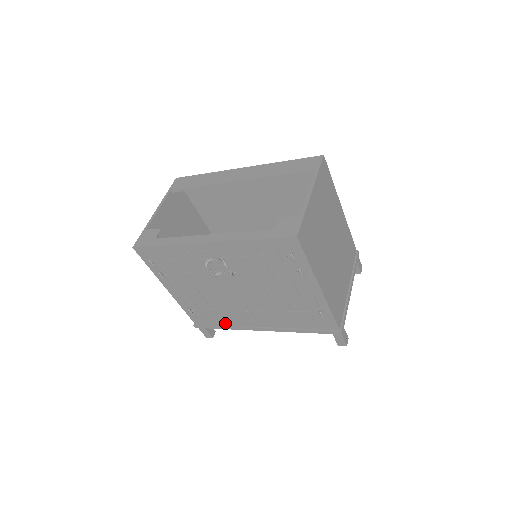
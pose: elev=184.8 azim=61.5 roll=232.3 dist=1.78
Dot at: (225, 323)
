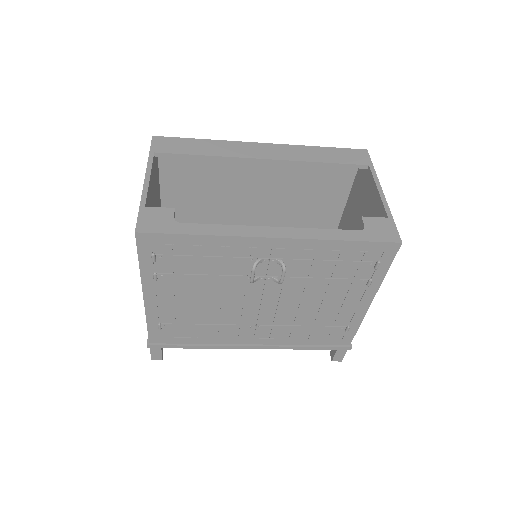
Dot at: (201, 341)
